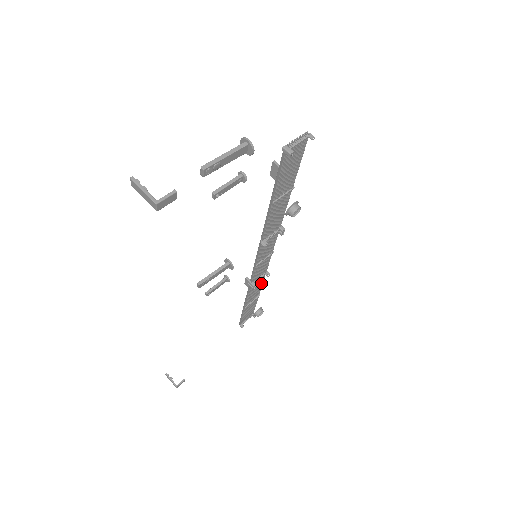
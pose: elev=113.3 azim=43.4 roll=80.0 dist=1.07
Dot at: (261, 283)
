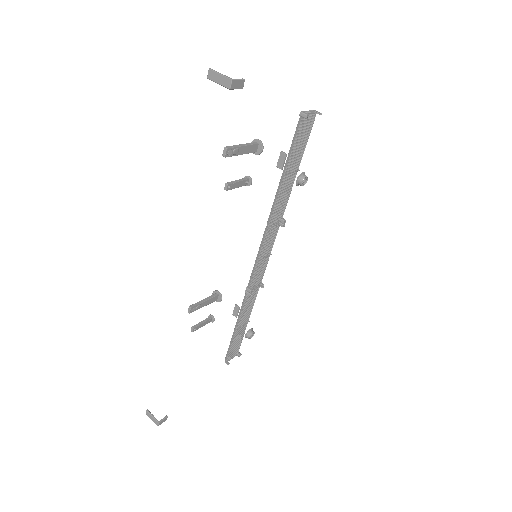
Dot at: (253, 300)
